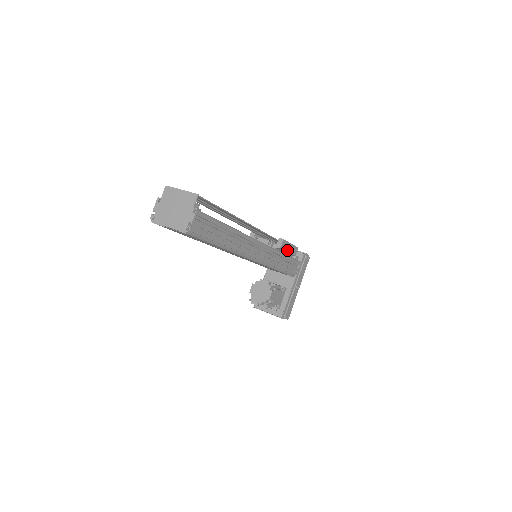
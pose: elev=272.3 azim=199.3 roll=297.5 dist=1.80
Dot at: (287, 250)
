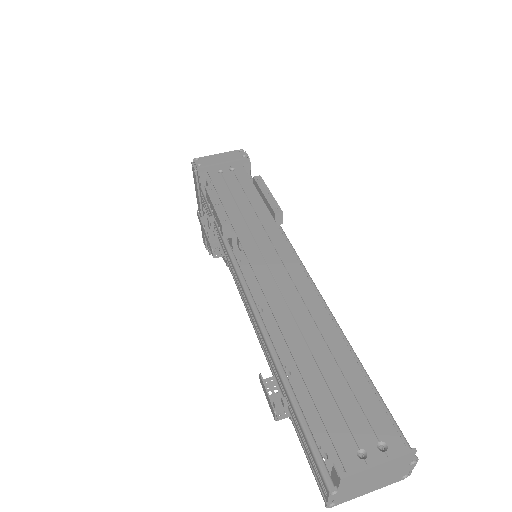
Dot at: occluded
